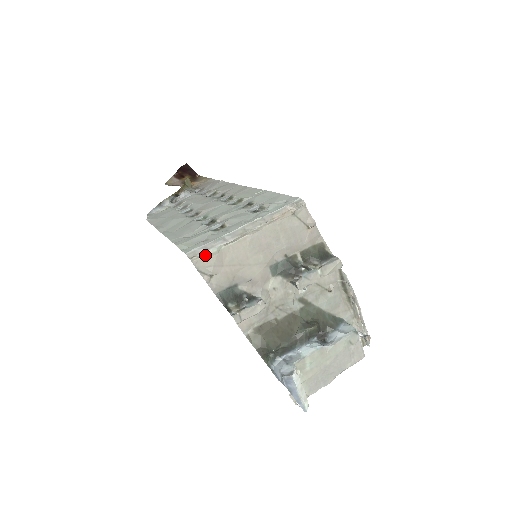
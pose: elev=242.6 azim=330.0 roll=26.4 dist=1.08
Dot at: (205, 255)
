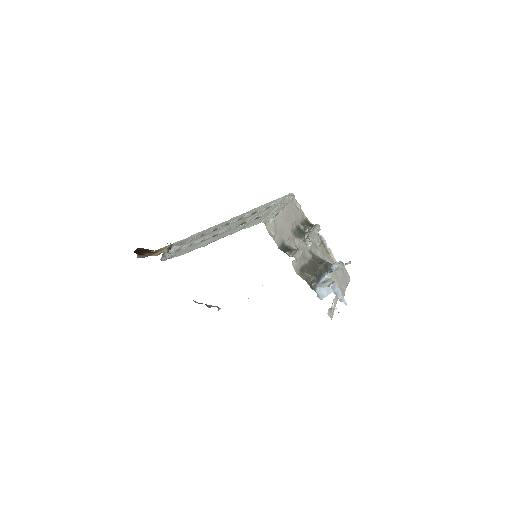
Dot at: (269, 223)
